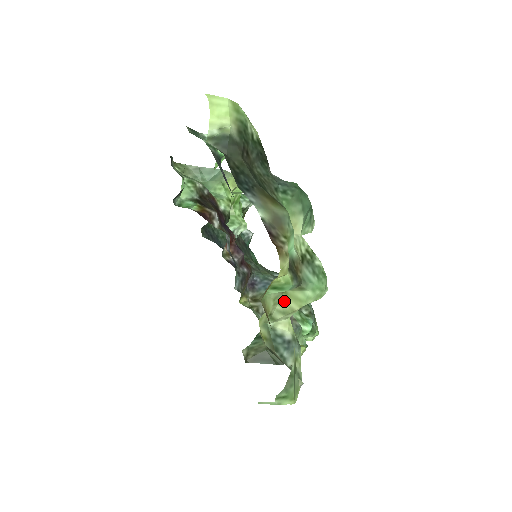
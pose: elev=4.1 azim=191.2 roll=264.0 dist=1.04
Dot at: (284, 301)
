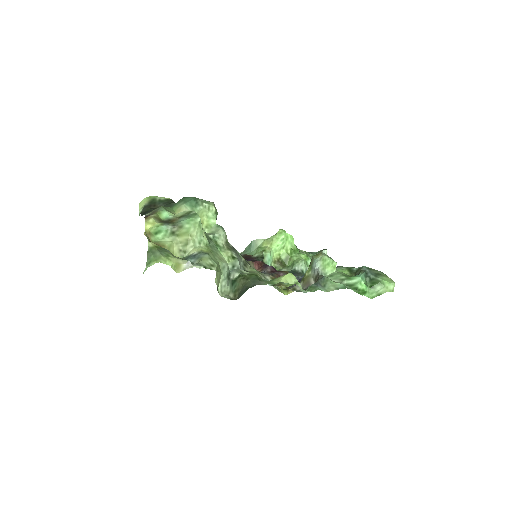
Dot at: (181, 239)
